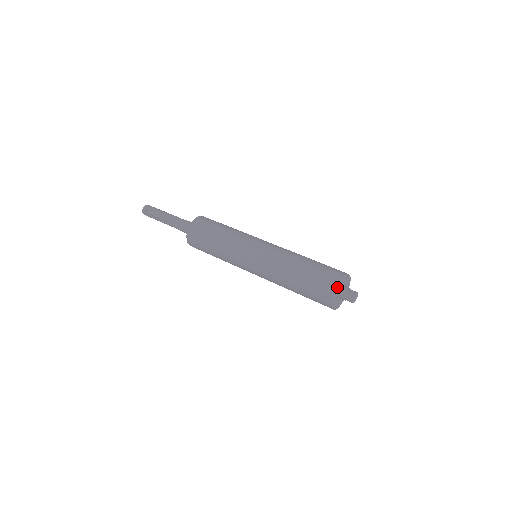
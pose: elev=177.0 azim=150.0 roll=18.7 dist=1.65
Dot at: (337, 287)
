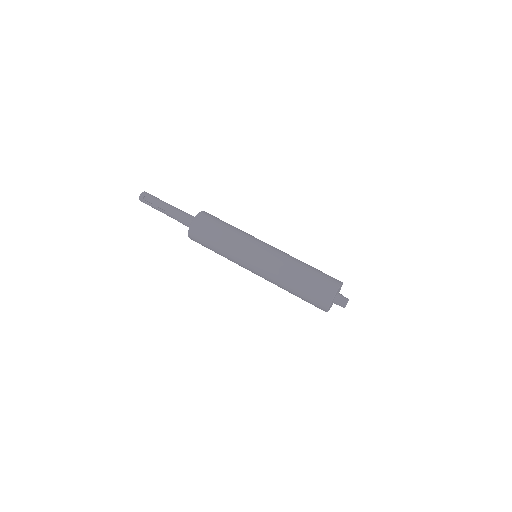
Dot at: (335, 293)
